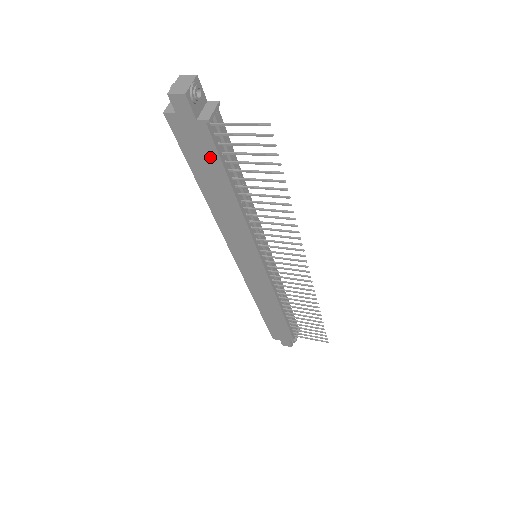
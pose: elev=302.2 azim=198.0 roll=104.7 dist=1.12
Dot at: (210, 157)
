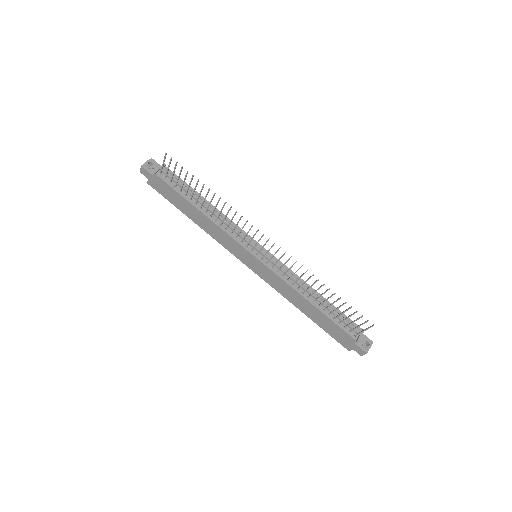
Dot at: (172, 192)
